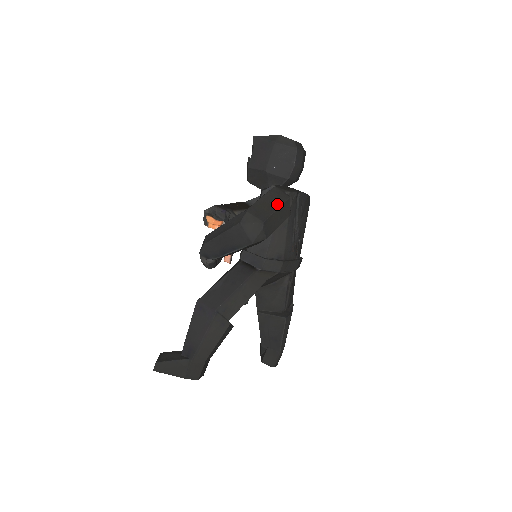
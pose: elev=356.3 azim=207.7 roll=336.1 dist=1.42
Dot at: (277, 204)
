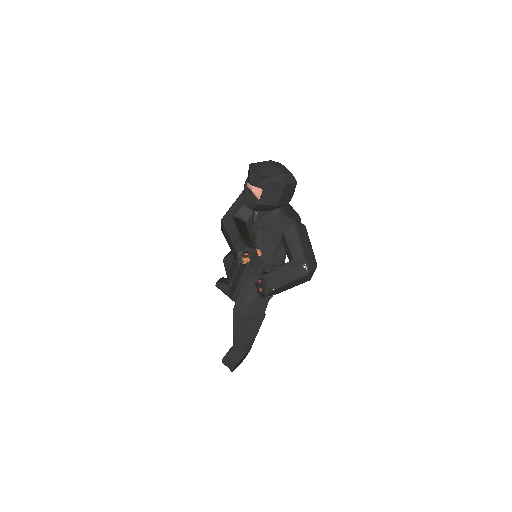
Dot at: (308, 240)
